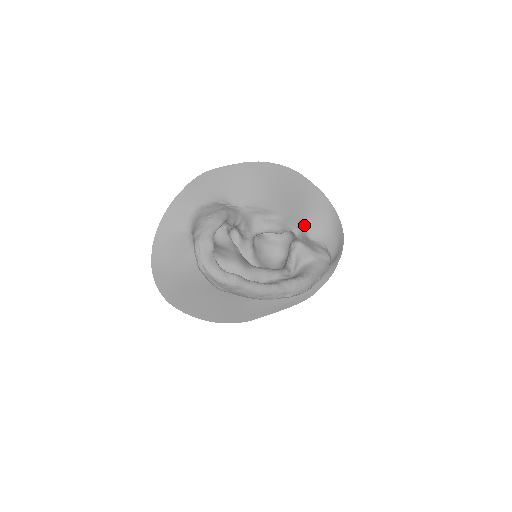
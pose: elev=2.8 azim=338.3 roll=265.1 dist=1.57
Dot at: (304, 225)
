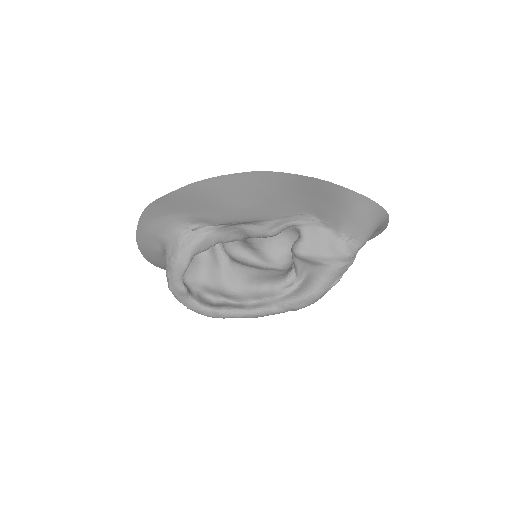
Dot at: (310, 215)
